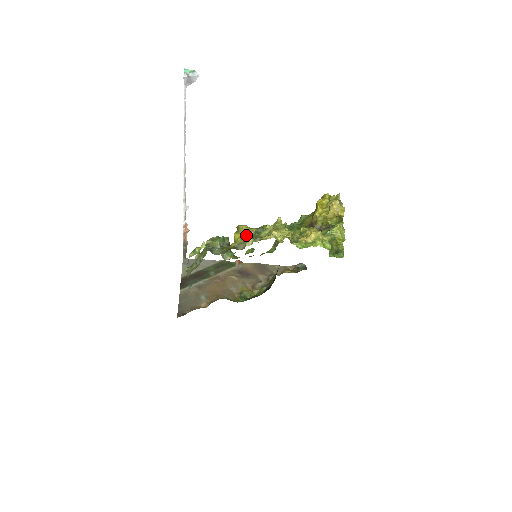
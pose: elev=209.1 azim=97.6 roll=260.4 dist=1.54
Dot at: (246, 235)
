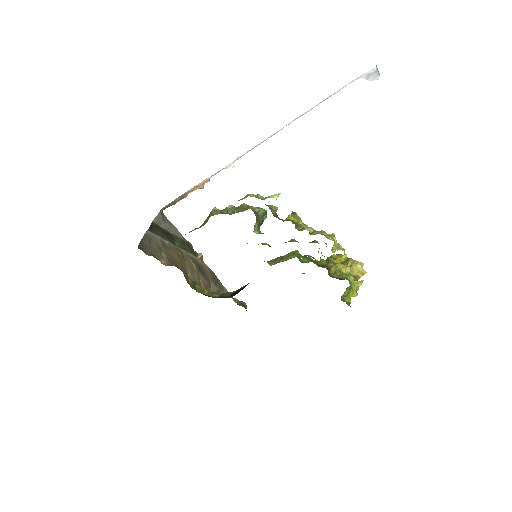
Dot at: occluded
